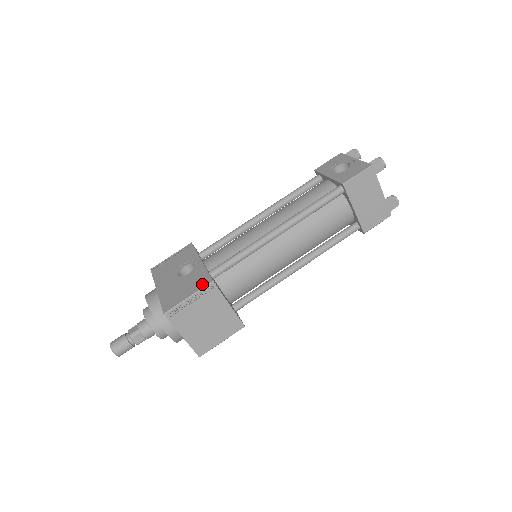
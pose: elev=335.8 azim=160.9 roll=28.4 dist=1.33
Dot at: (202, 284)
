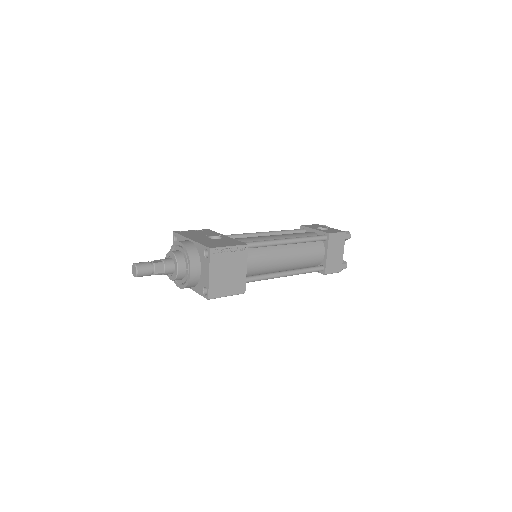
Dot at: (239, 244)
